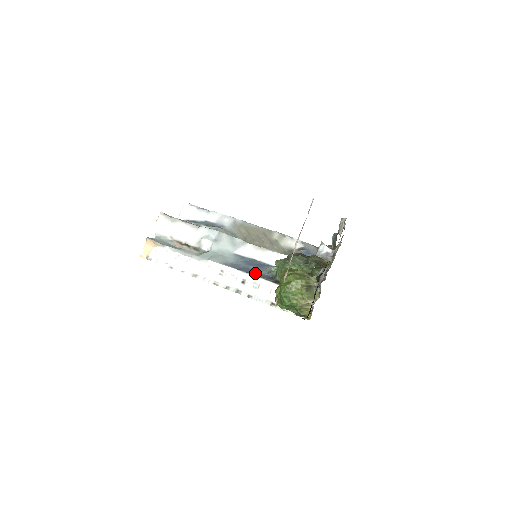
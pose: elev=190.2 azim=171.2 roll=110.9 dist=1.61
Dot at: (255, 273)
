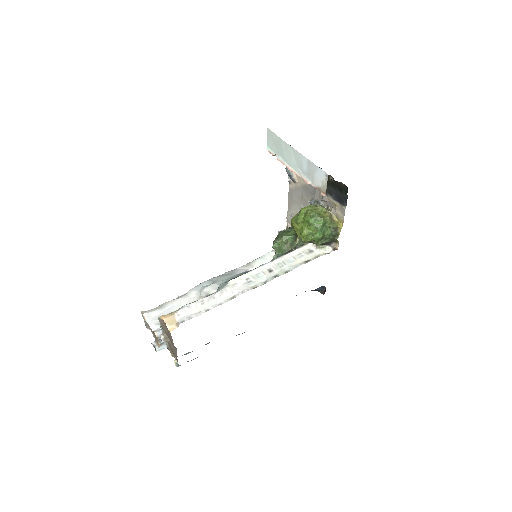
Dot at: occluded
